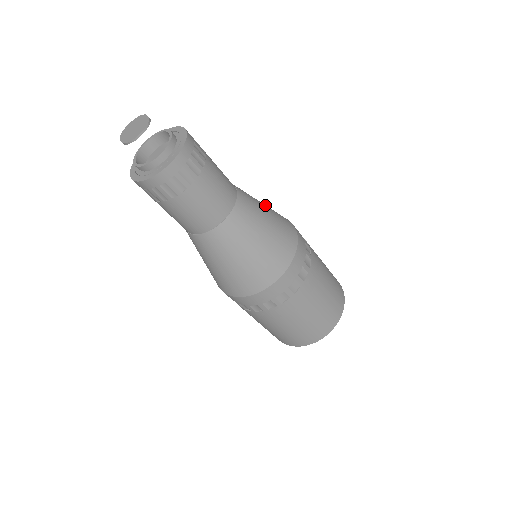
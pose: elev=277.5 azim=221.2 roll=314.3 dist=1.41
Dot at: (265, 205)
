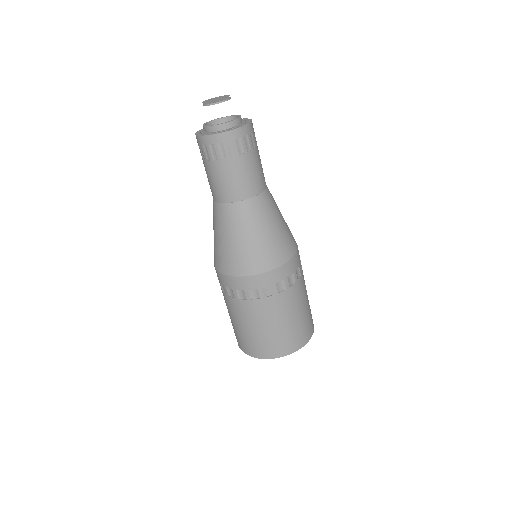
Dot at: occluded
